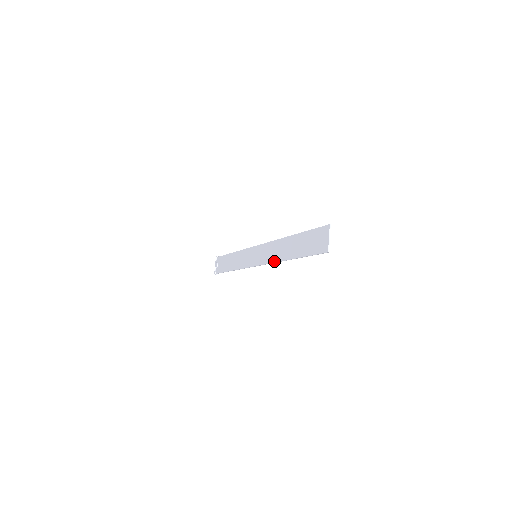
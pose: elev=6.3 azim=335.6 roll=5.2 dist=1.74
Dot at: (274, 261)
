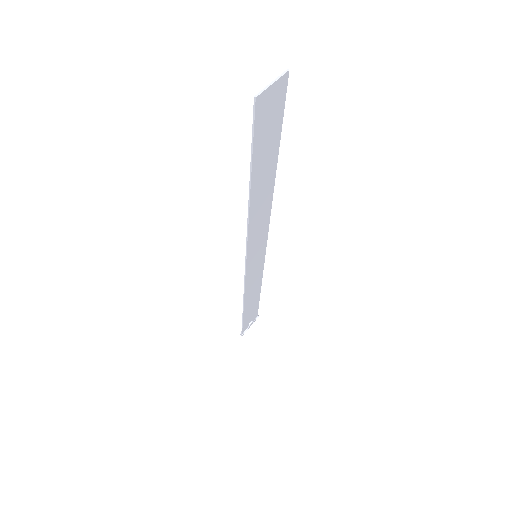
Dot at: (248, 226)
